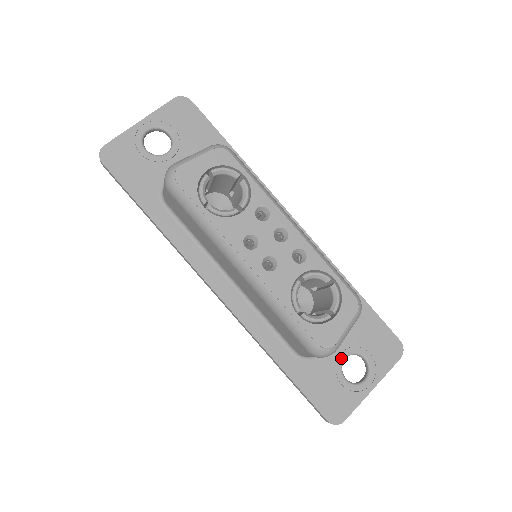
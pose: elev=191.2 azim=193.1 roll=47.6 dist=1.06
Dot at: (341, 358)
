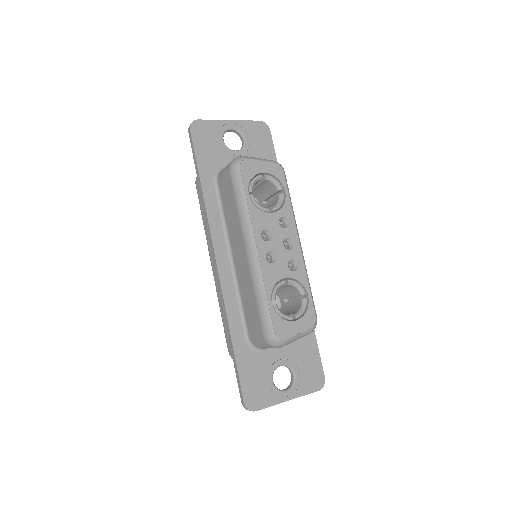
Dot at: (278, 363)
